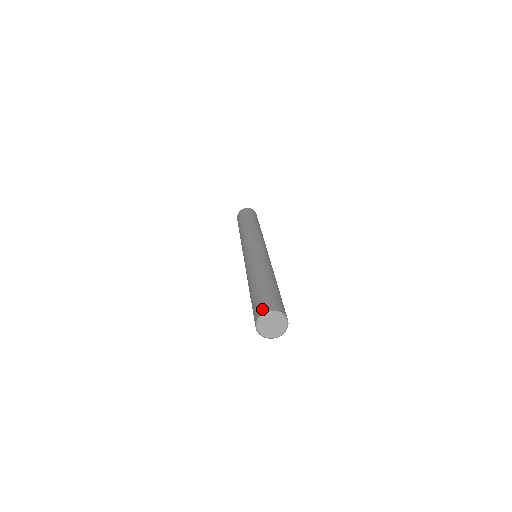
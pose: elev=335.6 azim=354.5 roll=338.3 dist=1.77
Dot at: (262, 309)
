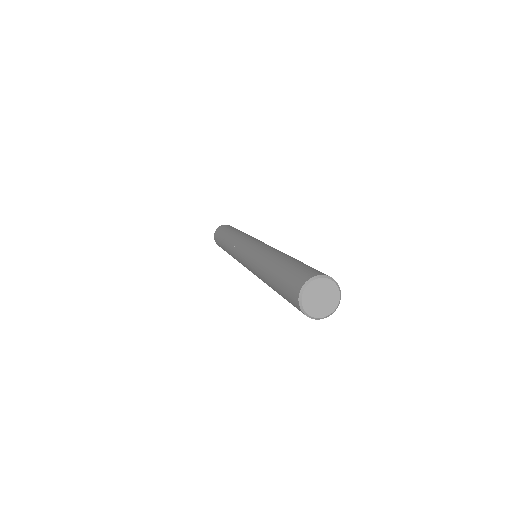
Dot at: (295, 291)
